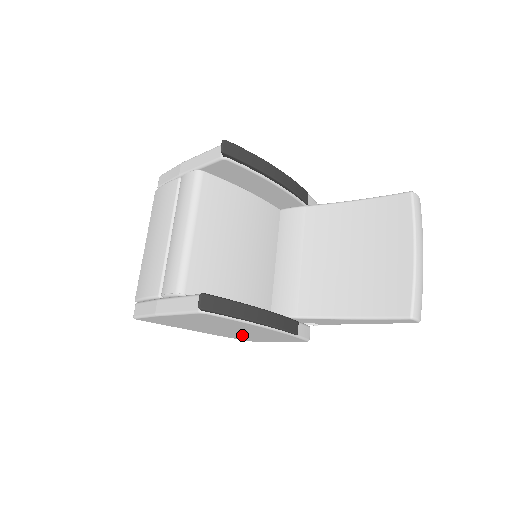
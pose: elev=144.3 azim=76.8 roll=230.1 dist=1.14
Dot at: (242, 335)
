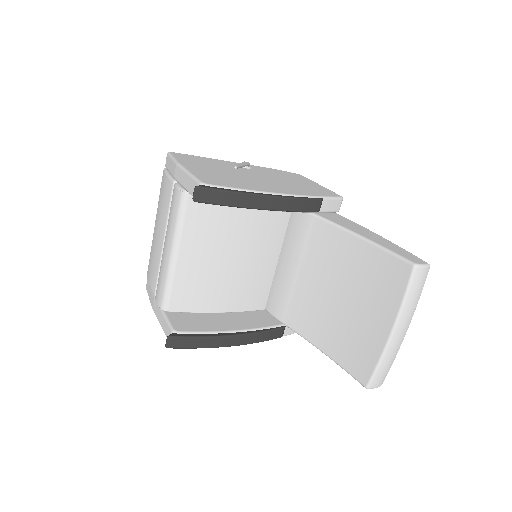
Dot at: occluded
